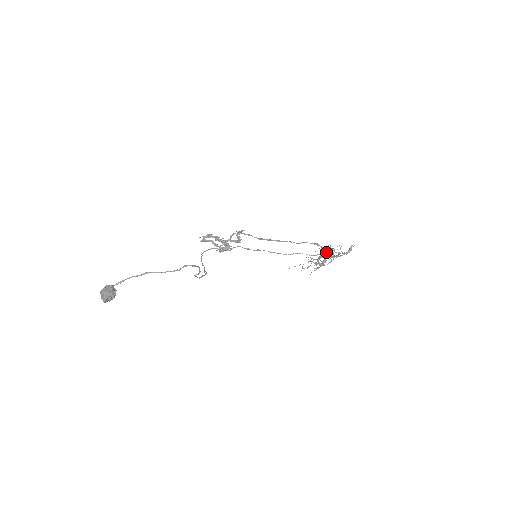
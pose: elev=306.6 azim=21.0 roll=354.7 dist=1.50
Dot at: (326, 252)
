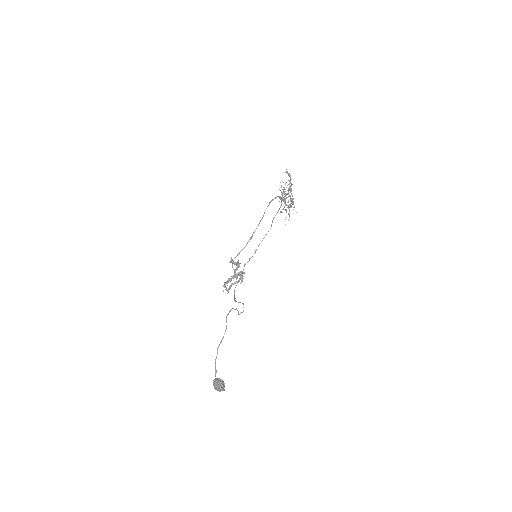
Dot at: (282, 196)
